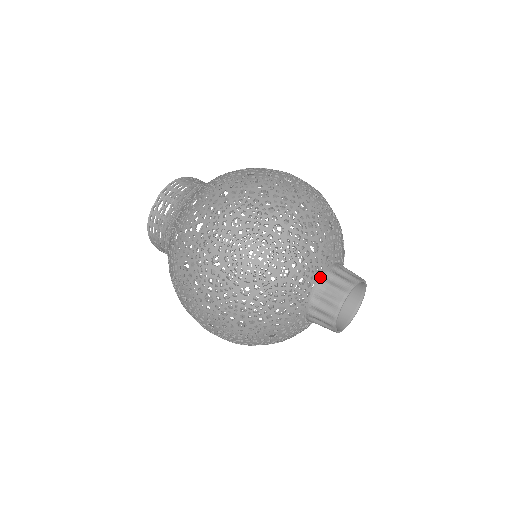
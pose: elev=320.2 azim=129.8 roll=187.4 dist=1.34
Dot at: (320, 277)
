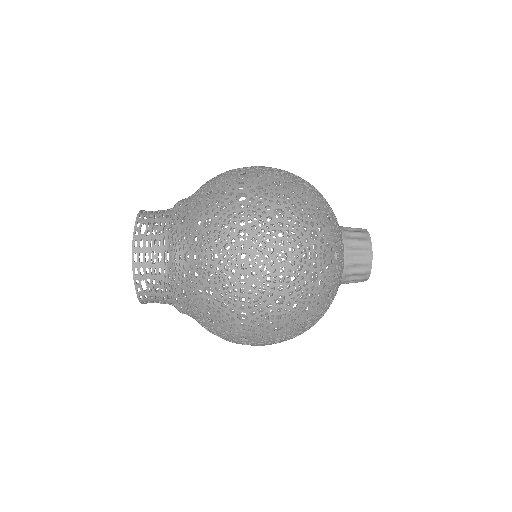
Dot at: (341, 230)
